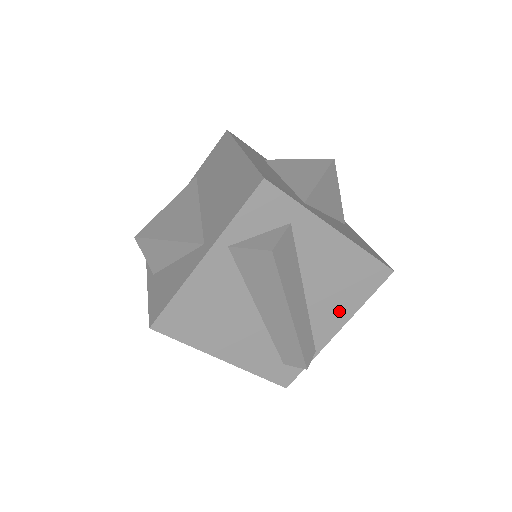
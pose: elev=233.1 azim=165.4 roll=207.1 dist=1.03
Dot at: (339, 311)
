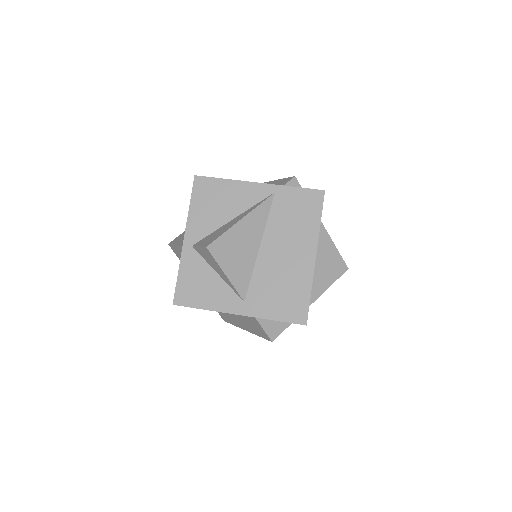
Dot at: occluded
